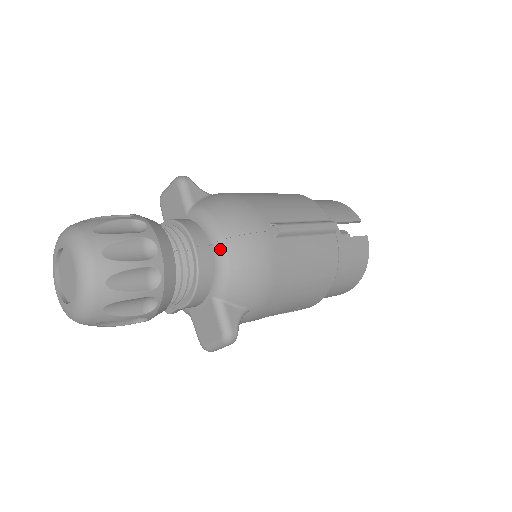
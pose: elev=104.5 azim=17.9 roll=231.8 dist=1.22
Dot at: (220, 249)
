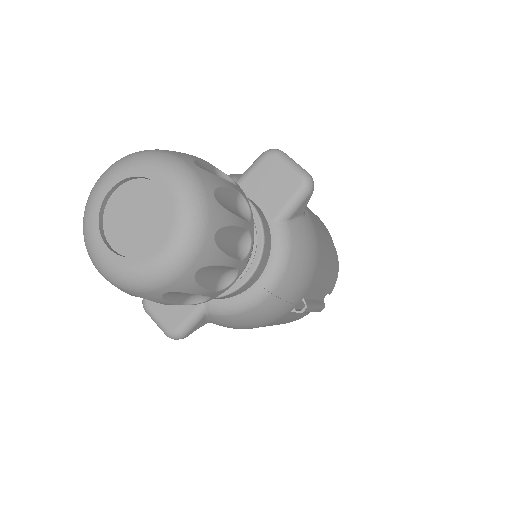
Dot at: (259, 296)
